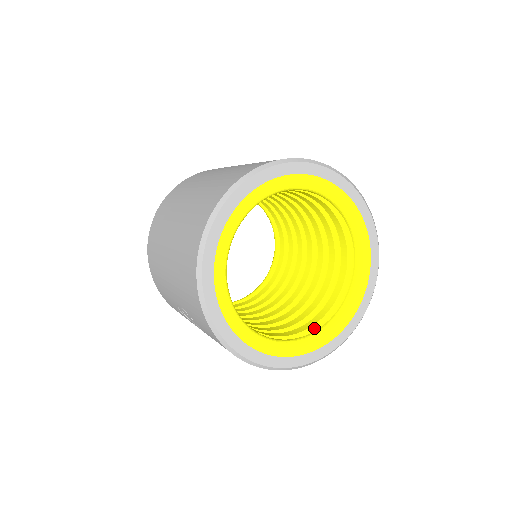
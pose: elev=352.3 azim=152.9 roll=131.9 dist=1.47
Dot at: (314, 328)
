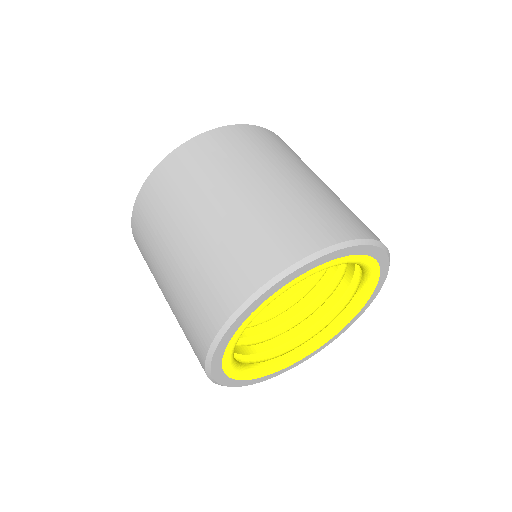
Dot at: (353, 284)
